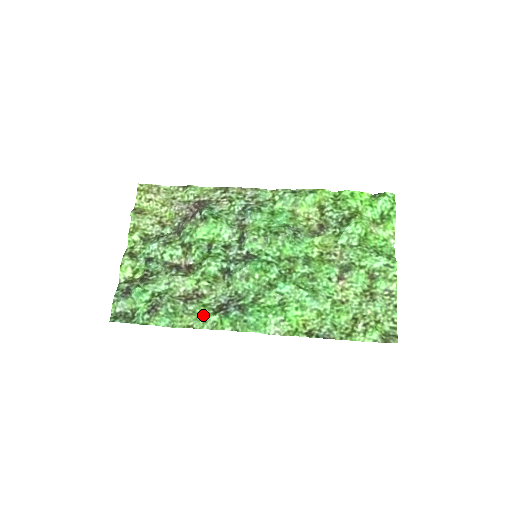
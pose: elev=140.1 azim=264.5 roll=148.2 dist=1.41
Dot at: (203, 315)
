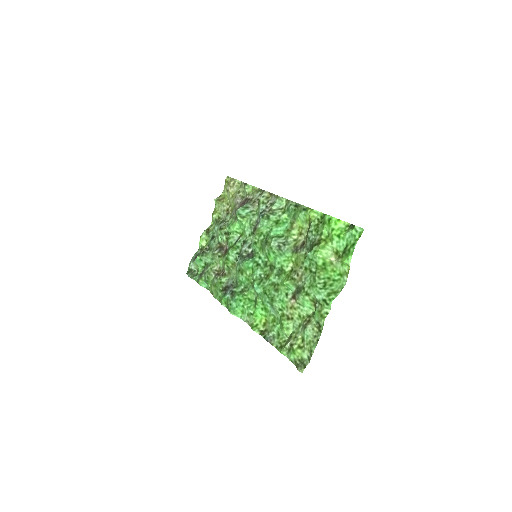
Dot at: (218, 289)
